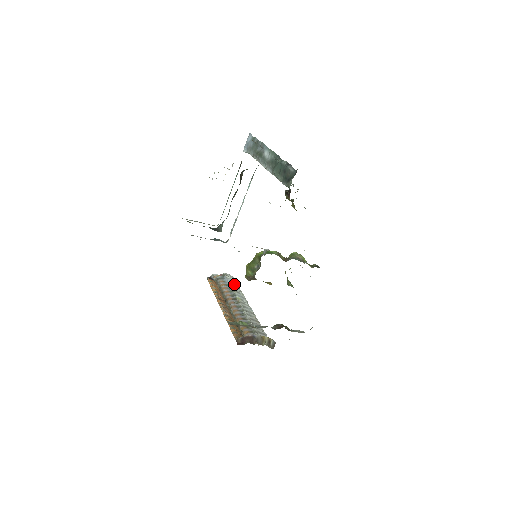
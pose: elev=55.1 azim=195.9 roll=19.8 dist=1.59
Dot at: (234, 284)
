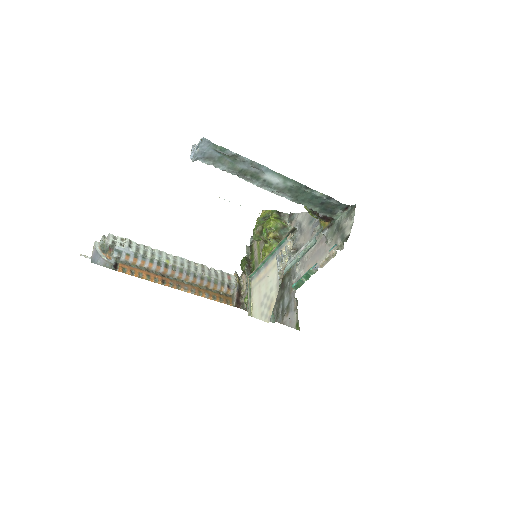
Dot at: (132, 246)
